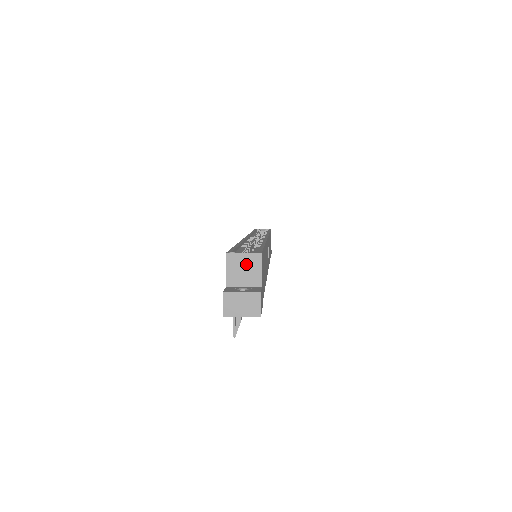
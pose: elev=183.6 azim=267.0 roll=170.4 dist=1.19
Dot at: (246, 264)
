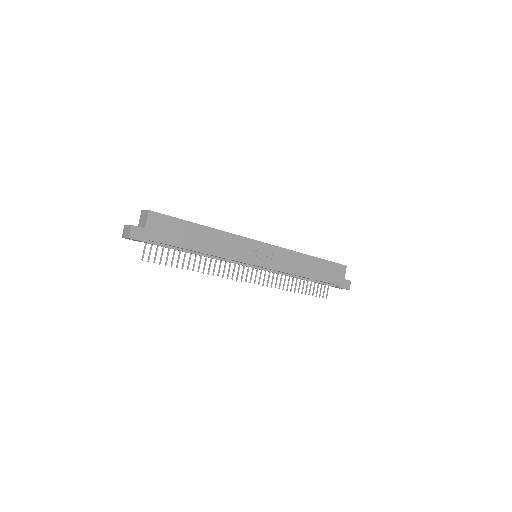
Dot at: (144, 216)
